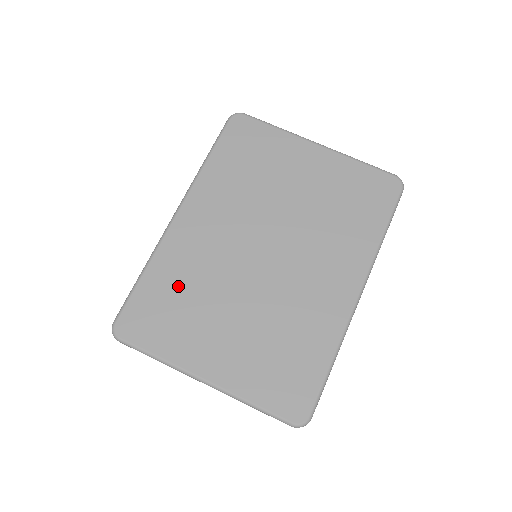
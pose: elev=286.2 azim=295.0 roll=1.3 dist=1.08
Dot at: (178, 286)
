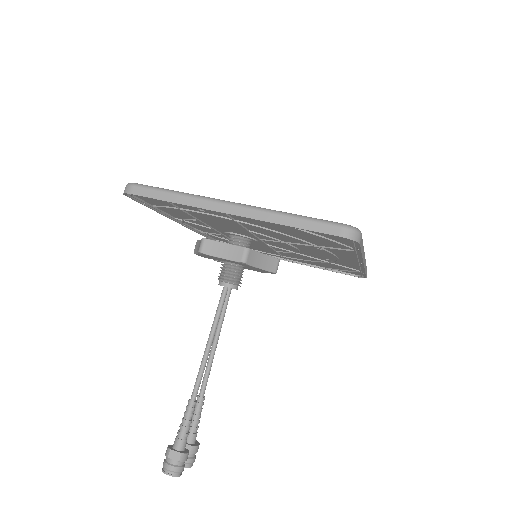
Dot at: occluded
